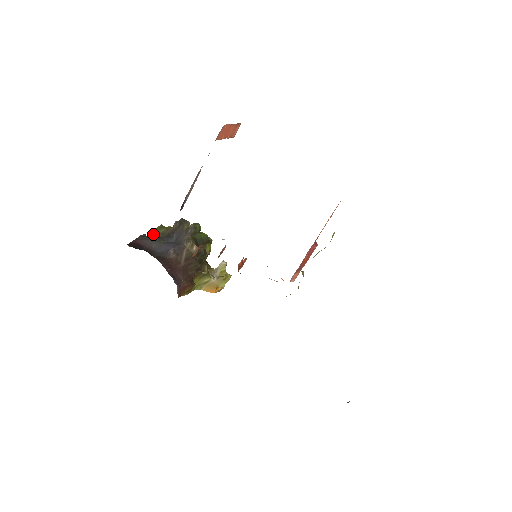
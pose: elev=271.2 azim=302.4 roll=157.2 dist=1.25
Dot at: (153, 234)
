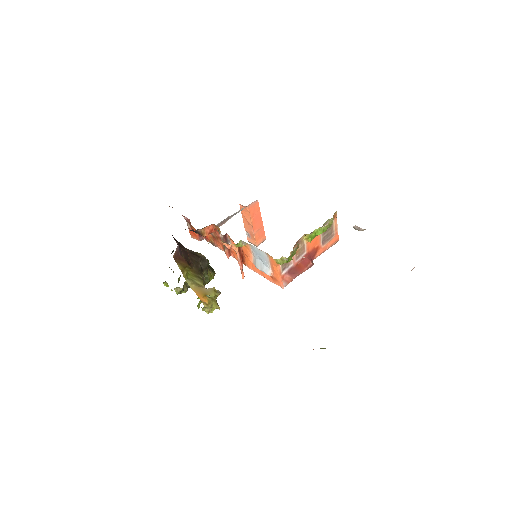
Dot at: occluded
